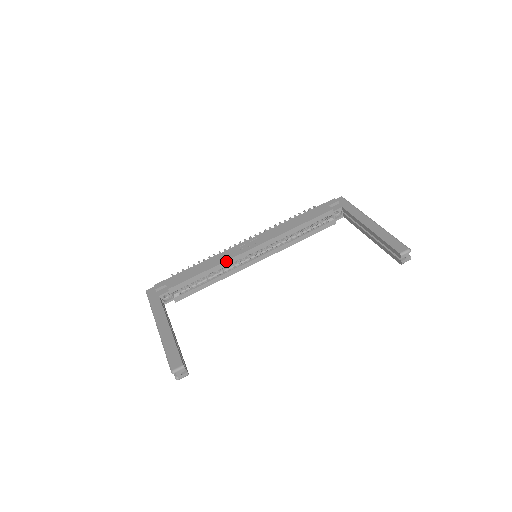
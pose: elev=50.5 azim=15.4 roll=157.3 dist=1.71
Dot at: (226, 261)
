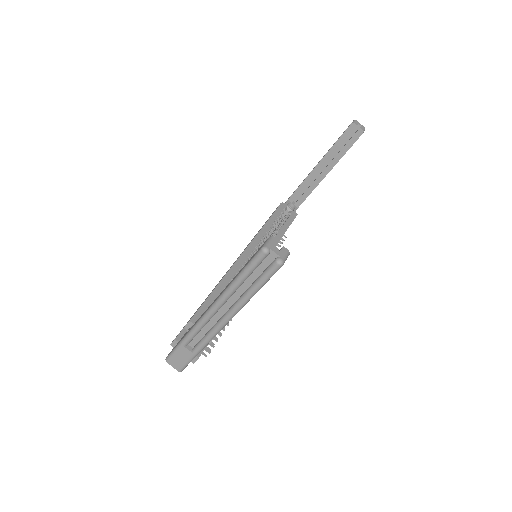
Dot at: (230, 269)
